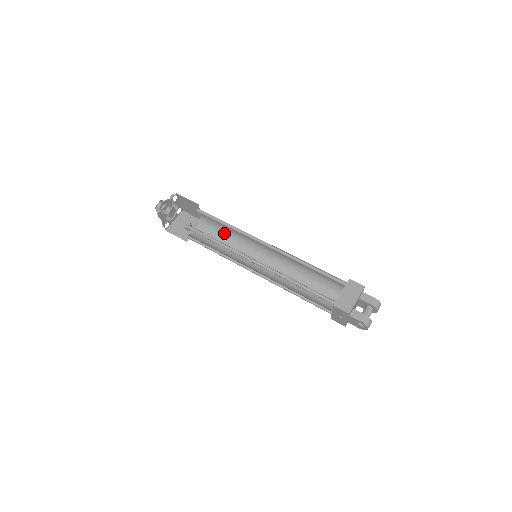
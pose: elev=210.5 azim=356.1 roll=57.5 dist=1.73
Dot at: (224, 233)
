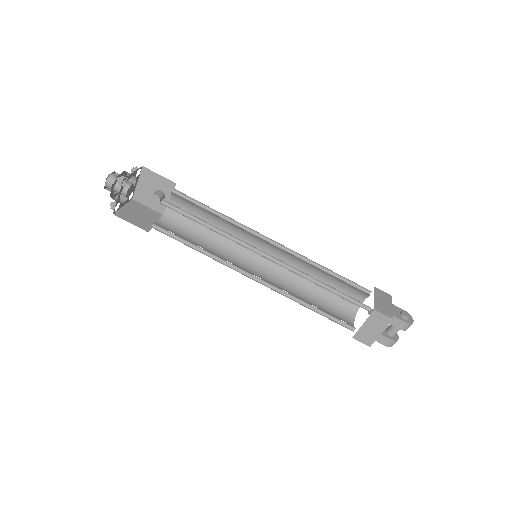
Dot at: (209, 212)
